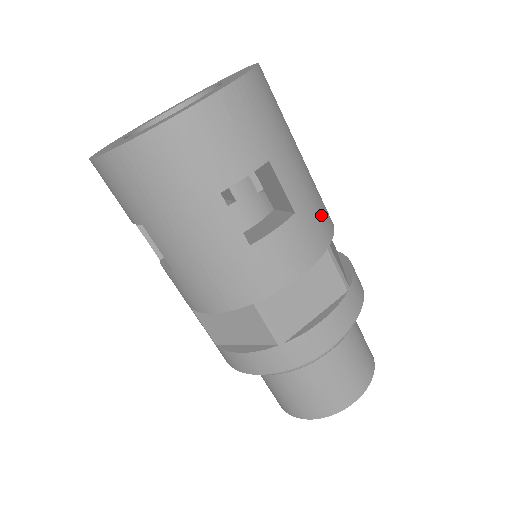
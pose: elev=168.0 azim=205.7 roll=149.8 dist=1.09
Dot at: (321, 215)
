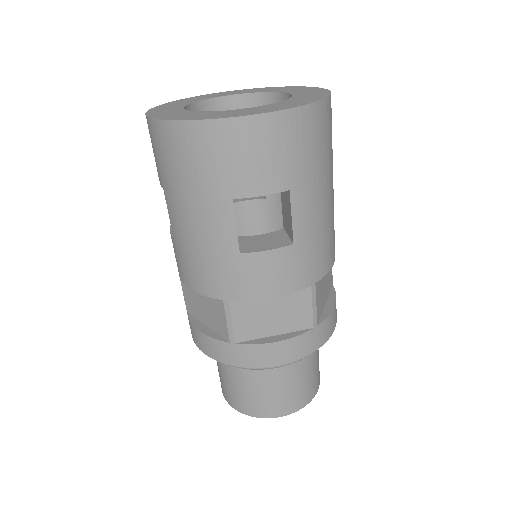
Dot at: (321, 254)
